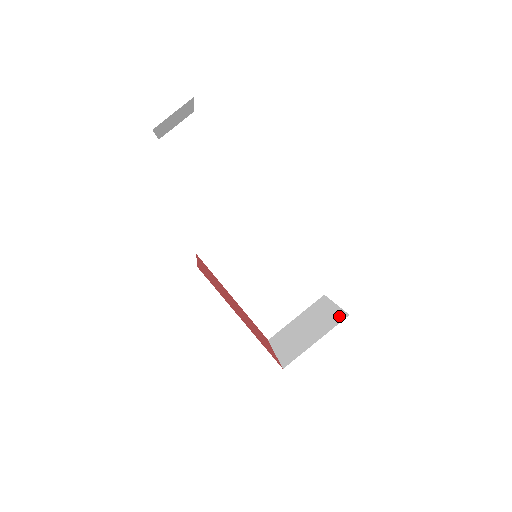
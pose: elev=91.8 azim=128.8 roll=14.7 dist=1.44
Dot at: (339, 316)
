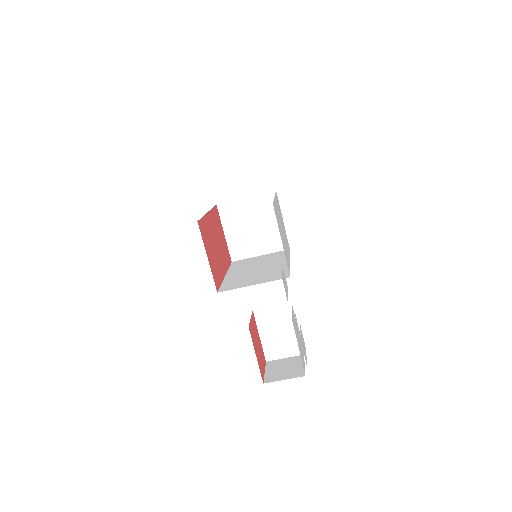
Dot at: occluded
